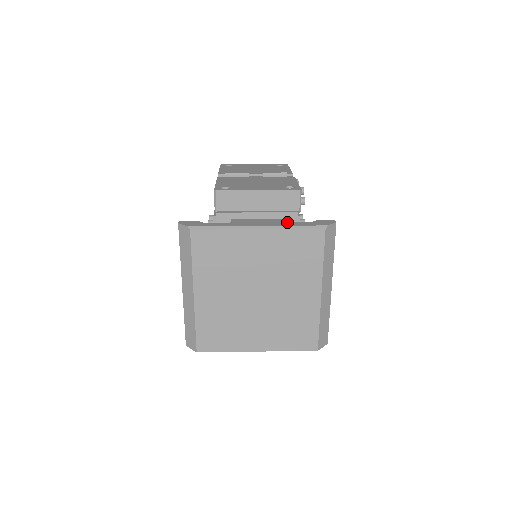
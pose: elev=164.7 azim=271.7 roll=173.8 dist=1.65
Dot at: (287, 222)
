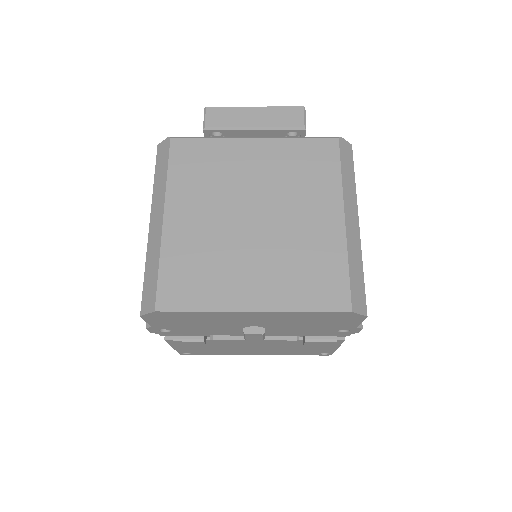
Dot at: occluded
